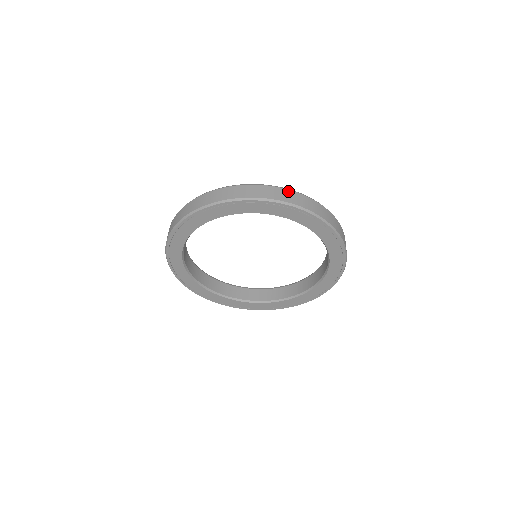
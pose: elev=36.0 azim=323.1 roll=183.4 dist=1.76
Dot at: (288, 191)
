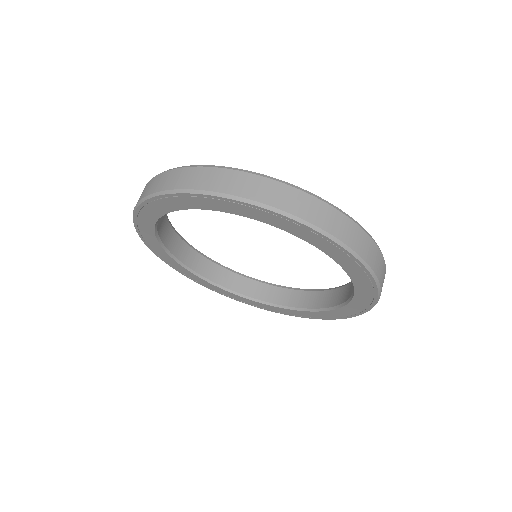
Dot at: (233, 173)
